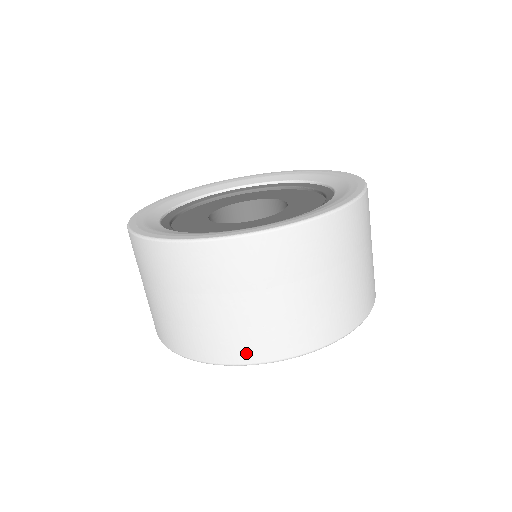
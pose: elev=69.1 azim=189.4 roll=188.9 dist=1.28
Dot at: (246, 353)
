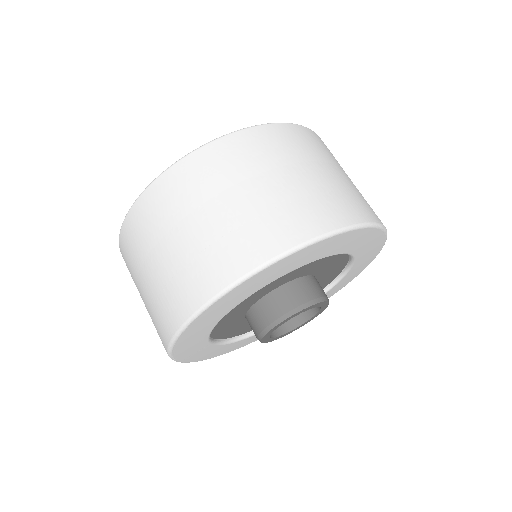
Dot at: (332, 217)
